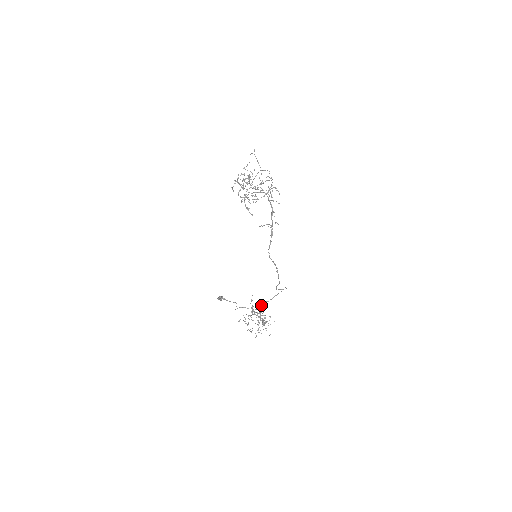
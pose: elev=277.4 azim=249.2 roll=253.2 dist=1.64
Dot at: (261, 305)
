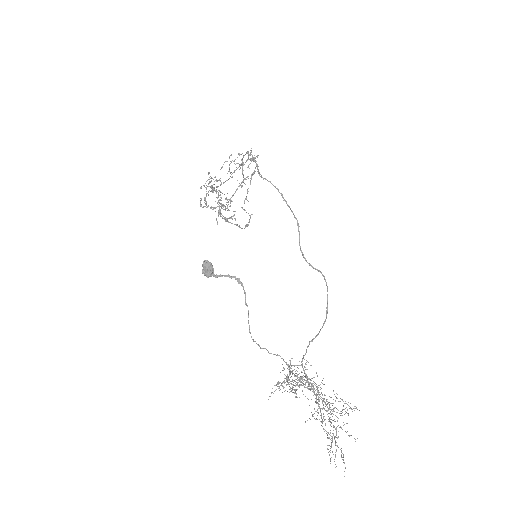
Dot at: (303, 356)
